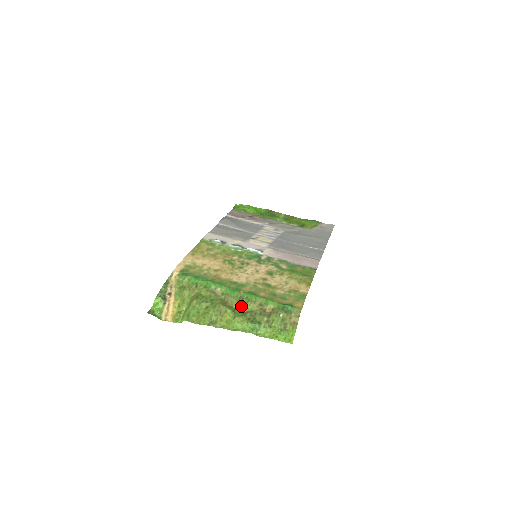
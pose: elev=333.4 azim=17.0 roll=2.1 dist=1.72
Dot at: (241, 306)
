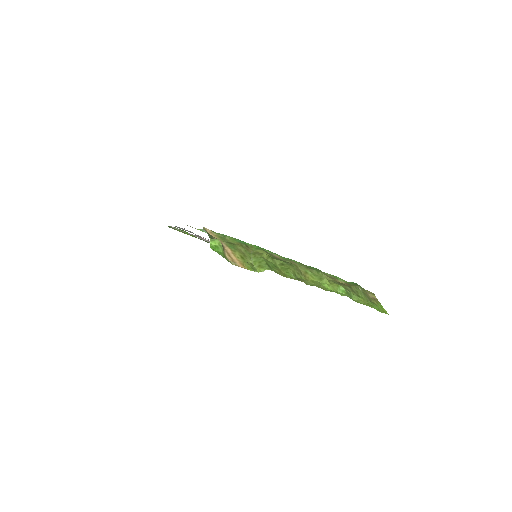
Dot at: (315, 273)
